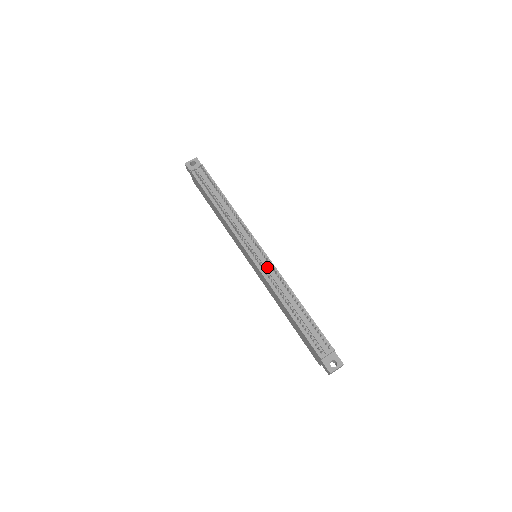
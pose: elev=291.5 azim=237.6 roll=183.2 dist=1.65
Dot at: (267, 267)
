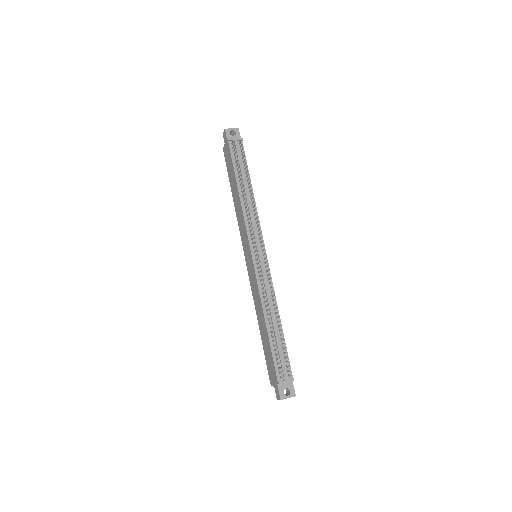
Dot at: (264, 273)
